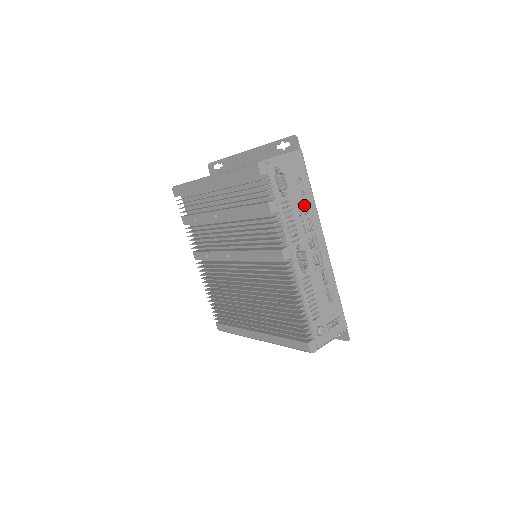
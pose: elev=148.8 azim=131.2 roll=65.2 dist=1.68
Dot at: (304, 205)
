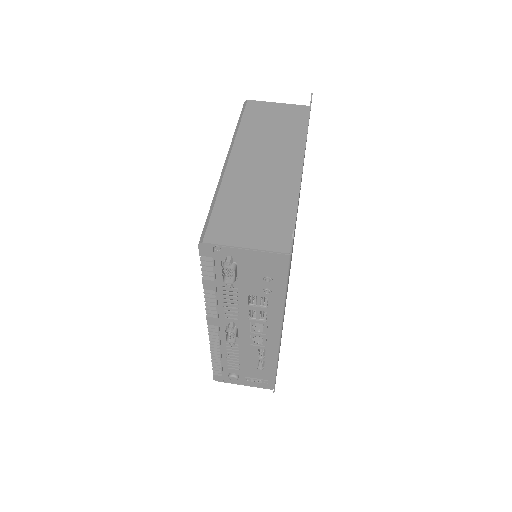
Dot at: occluded
